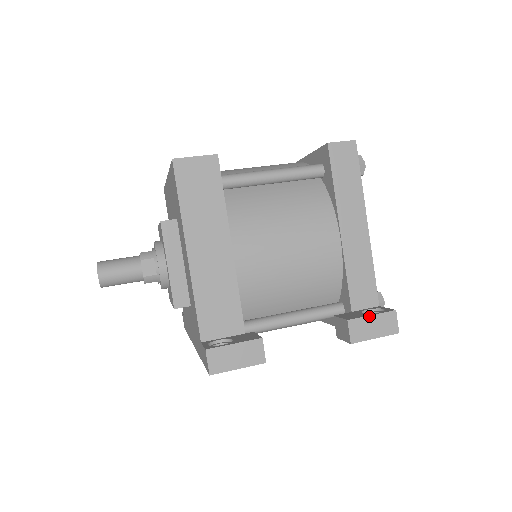
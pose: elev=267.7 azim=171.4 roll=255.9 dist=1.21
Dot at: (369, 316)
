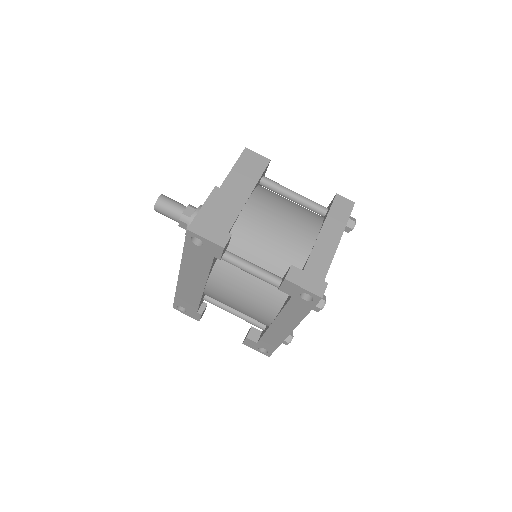
Dot at: (307, 273)
